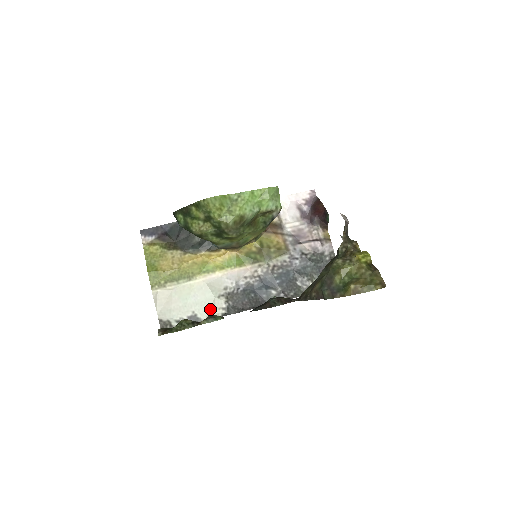
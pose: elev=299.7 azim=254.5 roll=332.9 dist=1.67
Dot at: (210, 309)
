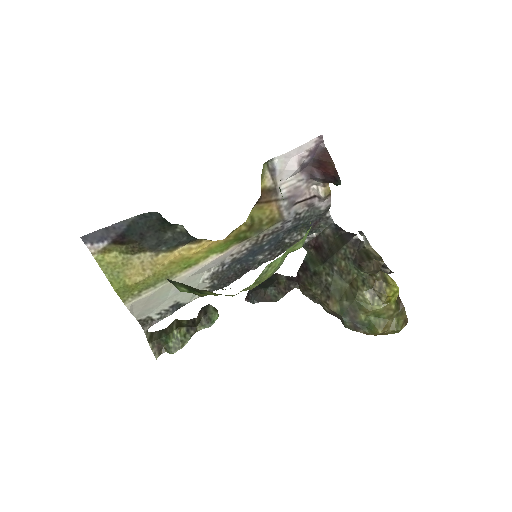
Dot at: occluded
